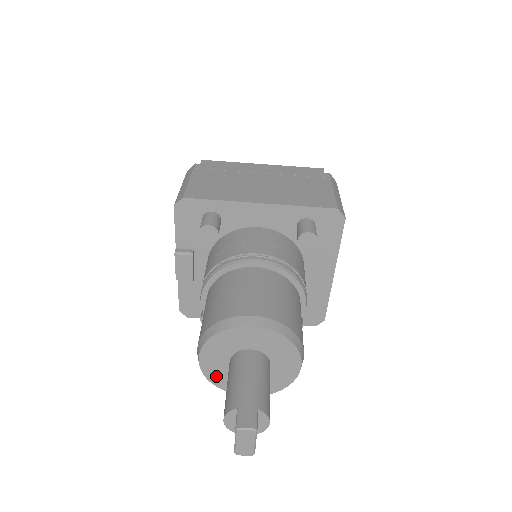
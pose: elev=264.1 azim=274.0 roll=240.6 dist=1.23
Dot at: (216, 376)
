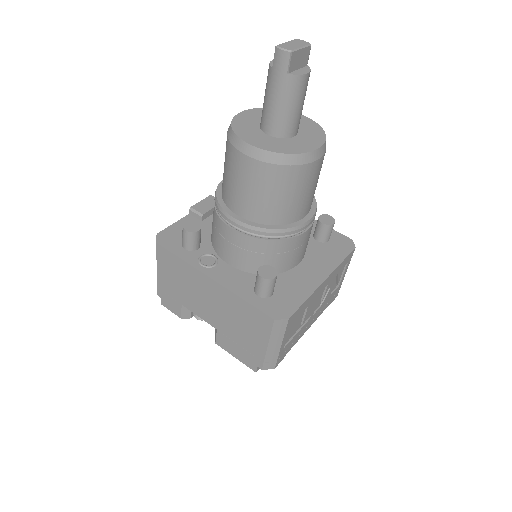
Dot at: (241, 124)
